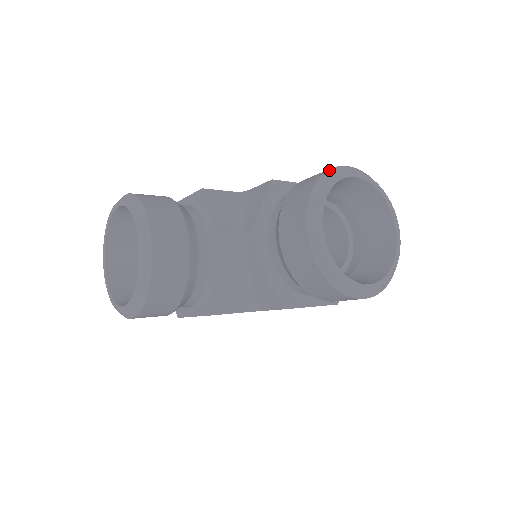
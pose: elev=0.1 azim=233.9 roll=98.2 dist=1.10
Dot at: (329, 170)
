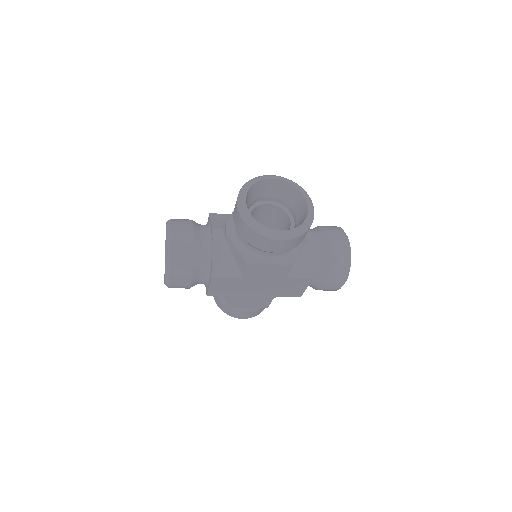
Dot at: (256, 177)
